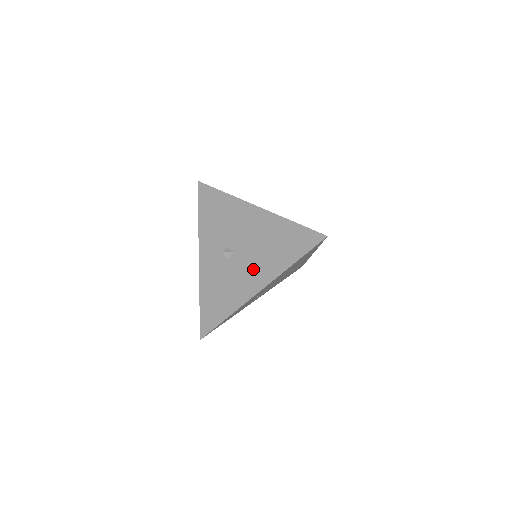
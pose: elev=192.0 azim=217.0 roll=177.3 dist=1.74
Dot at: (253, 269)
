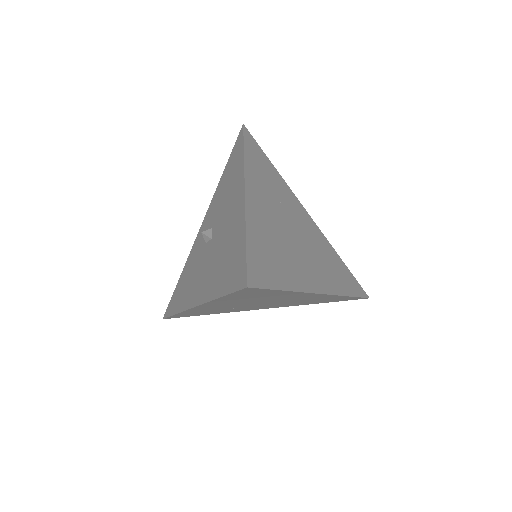
Dot at: (205, 274)
